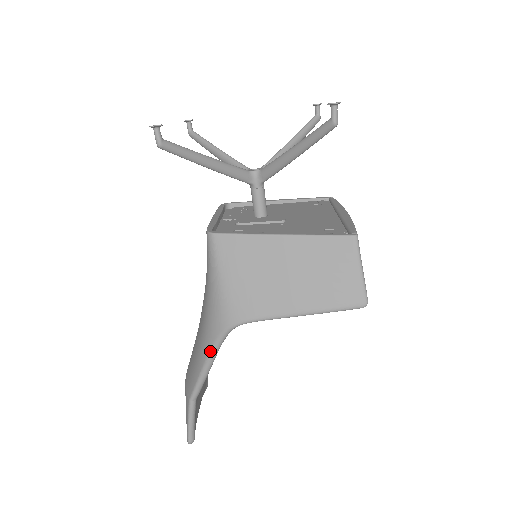
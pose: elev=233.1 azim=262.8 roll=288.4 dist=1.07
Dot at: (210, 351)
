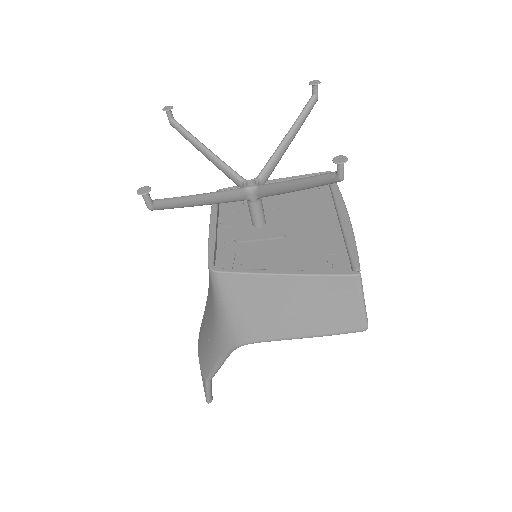
Dot at: (222, 357)
